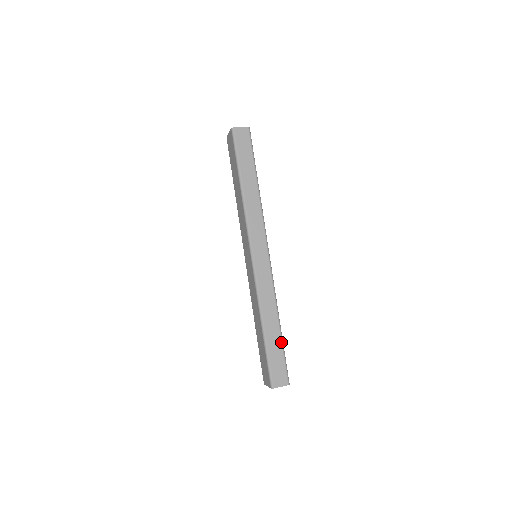
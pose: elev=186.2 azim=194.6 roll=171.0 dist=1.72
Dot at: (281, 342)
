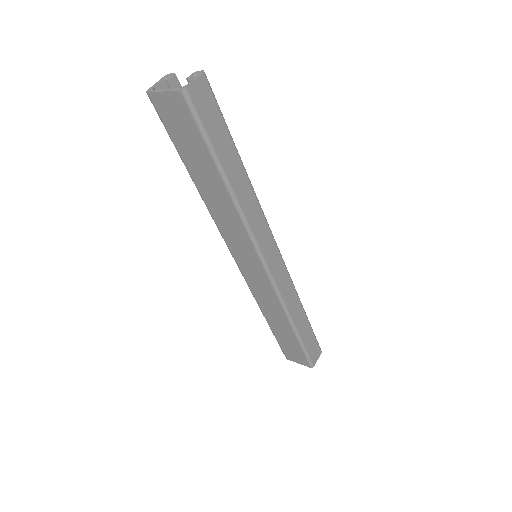
Dot at: (310, 325)
